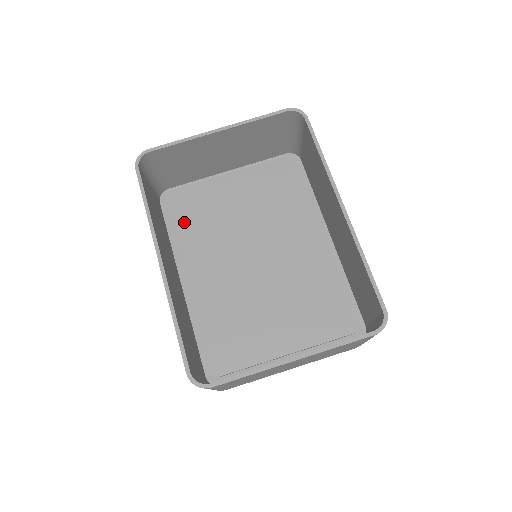
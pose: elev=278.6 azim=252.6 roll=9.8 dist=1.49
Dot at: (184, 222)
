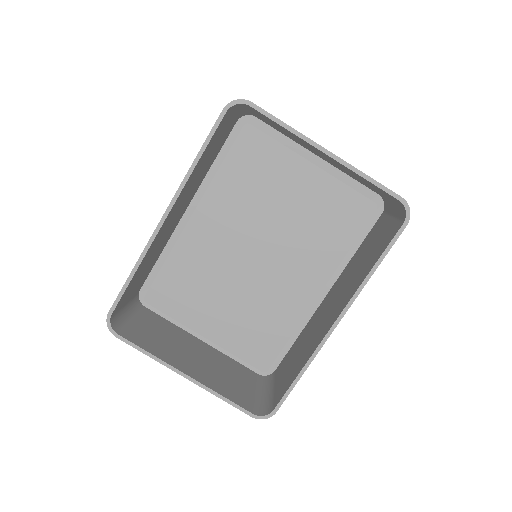
Dot at: (235, 166)
